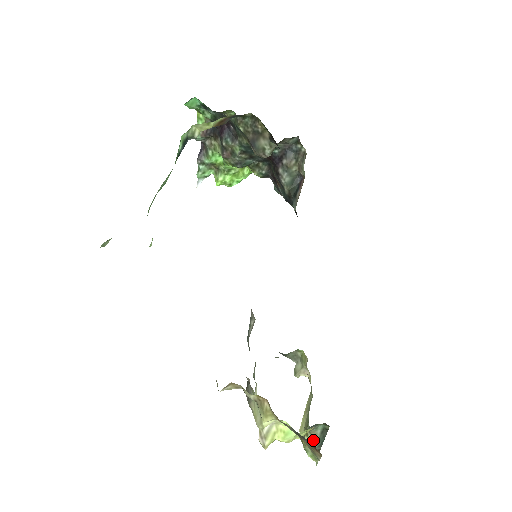
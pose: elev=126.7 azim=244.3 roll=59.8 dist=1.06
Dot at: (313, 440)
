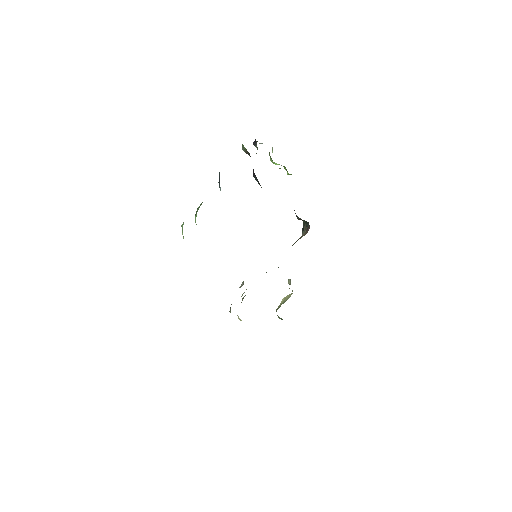
Dot at: occluded
